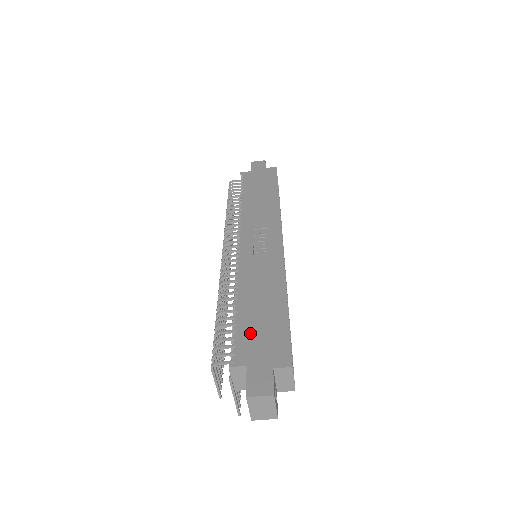
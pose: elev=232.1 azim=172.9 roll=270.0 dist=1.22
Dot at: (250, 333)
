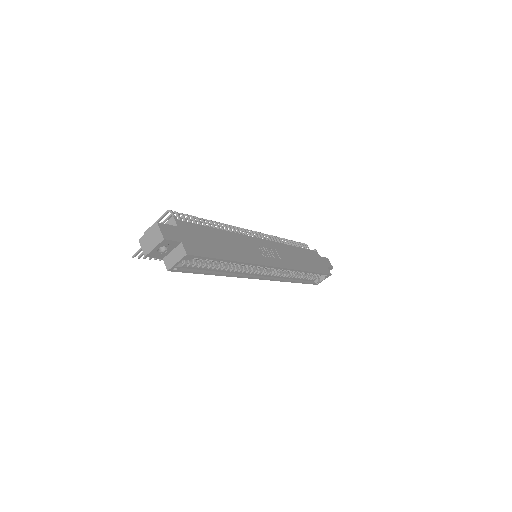
Dot at: (200, 233)
